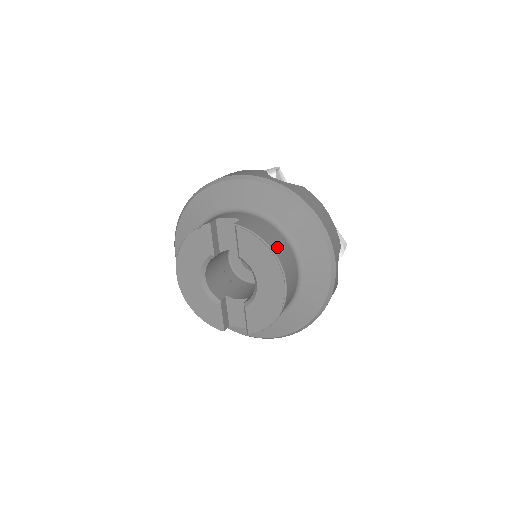
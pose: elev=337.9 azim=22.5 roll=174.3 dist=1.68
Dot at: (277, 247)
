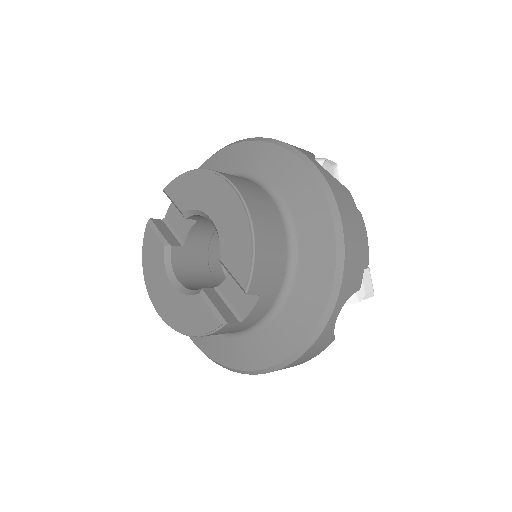
Dot at: occluded
